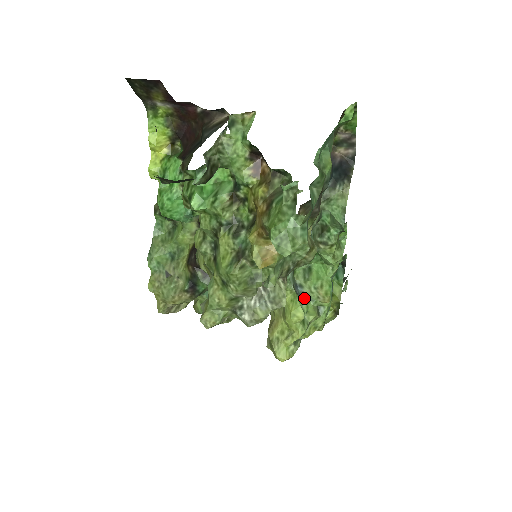
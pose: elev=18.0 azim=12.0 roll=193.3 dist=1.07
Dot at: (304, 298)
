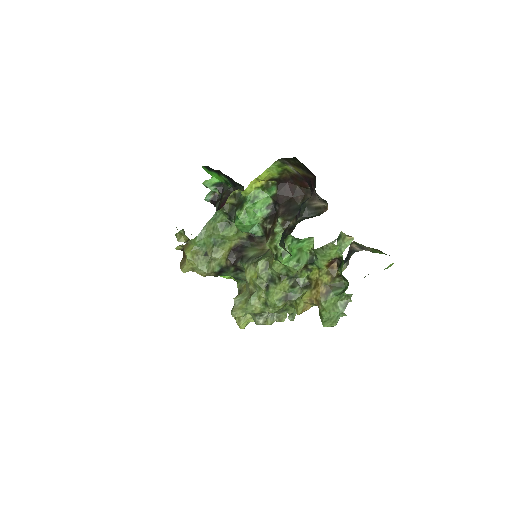
Dot at: occluded
